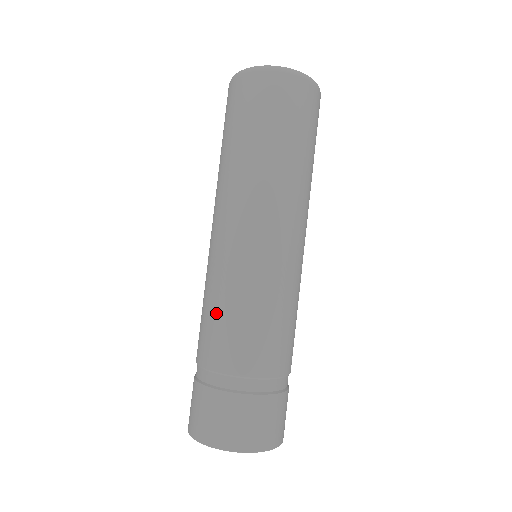
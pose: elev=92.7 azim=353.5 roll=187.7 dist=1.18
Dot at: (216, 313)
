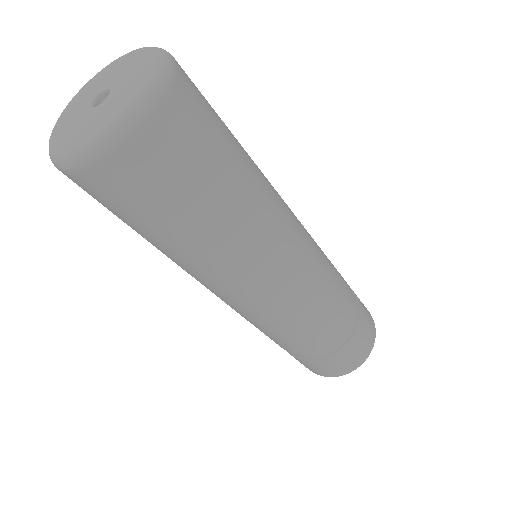
Dot at: (279, 335)
